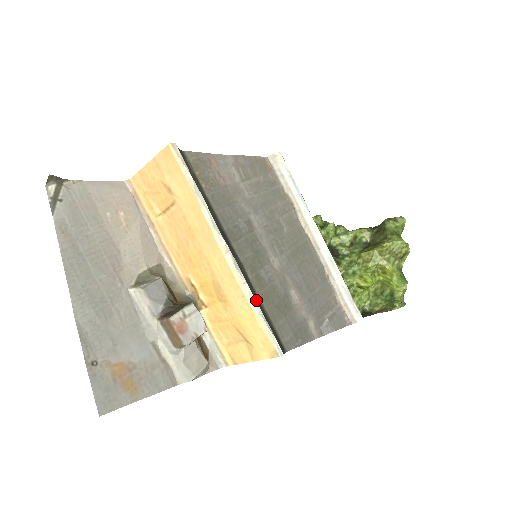
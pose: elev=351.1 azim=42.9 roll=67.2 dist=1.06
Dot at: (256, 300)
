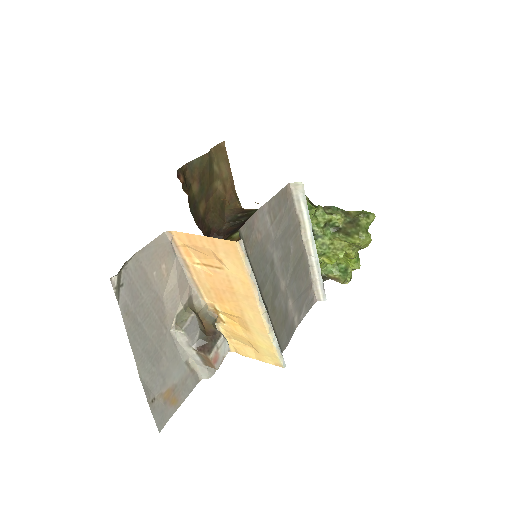
Dot at: occluded
